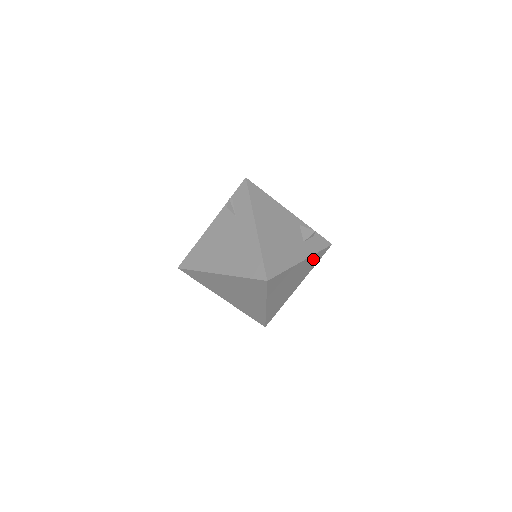
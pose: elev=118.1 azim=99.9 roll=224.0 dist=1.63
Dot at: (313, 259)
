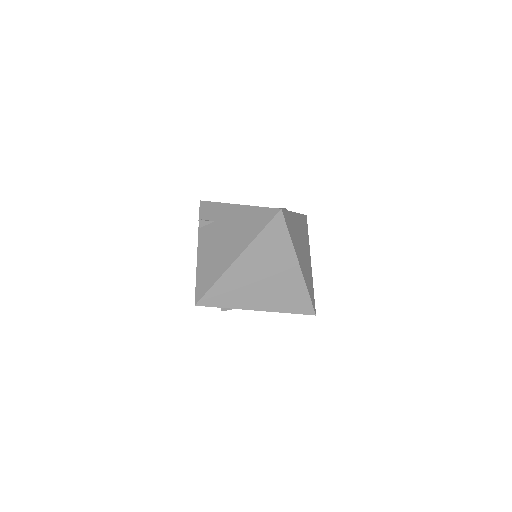
Dot at: (302, 223)
